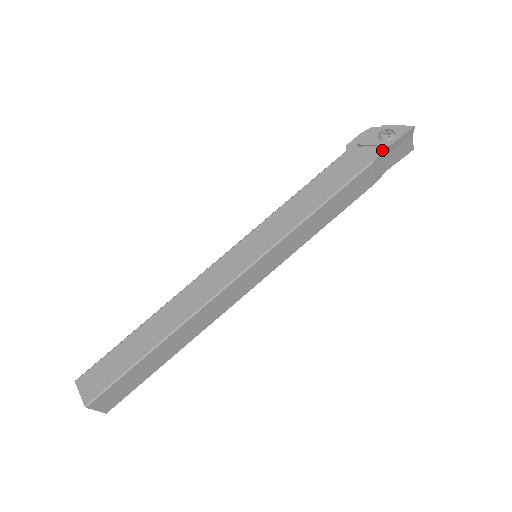
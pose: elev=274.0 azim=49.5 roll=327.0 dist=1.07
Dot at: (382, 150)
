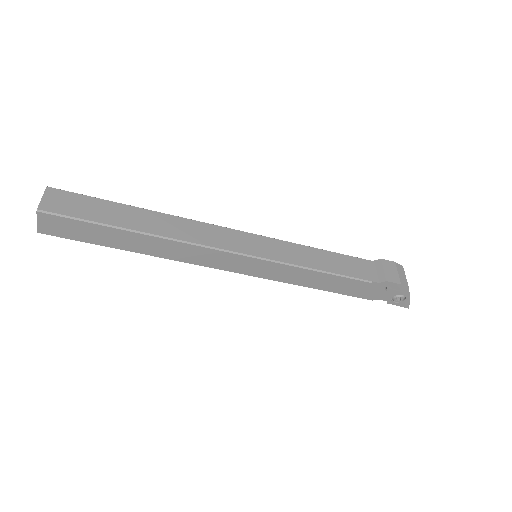
Dot at: occluded
